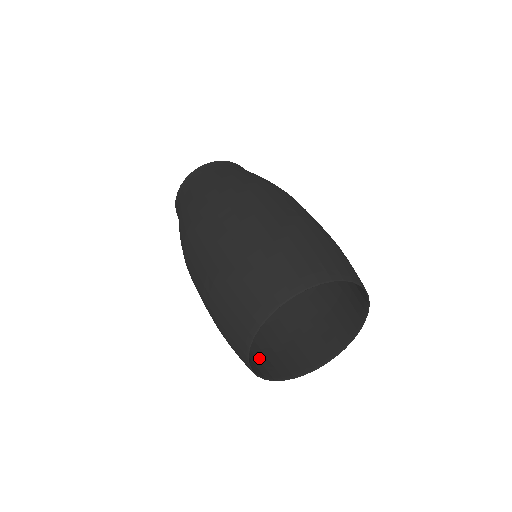
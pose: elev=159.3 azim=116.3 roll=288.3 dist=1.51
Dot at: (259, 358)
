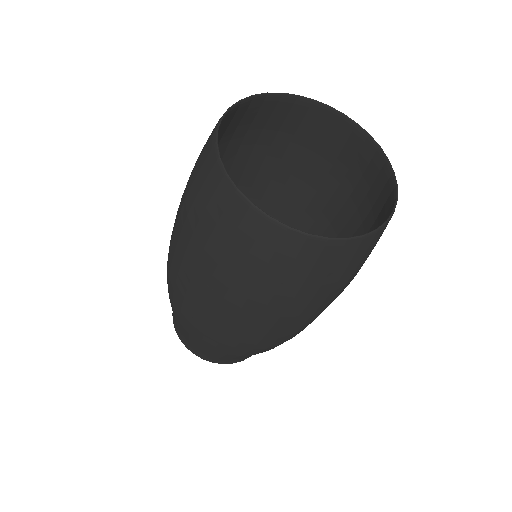
Dot at: (271, 264)
